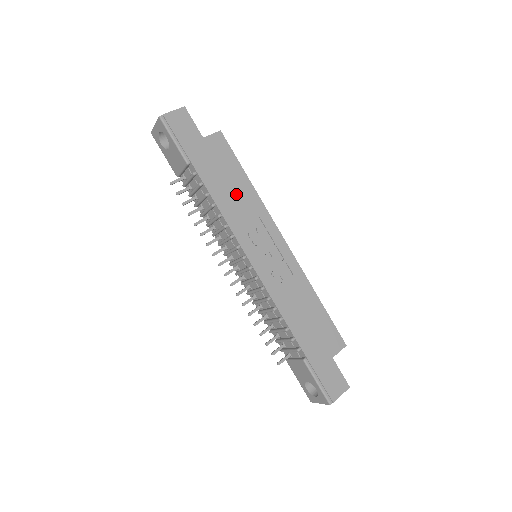
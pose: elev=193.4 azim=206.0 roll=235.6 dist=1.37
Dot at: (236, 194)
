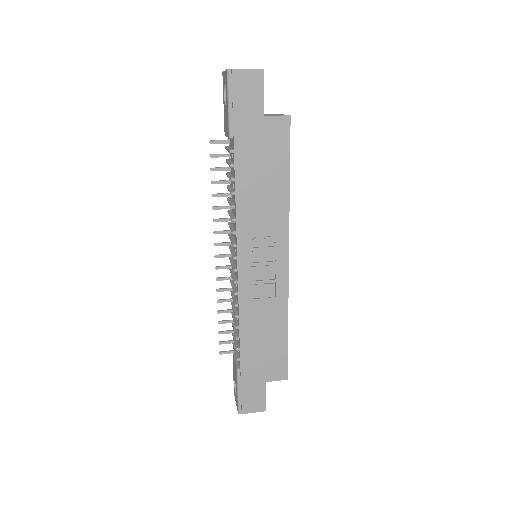
Dot at: (264, 194)
